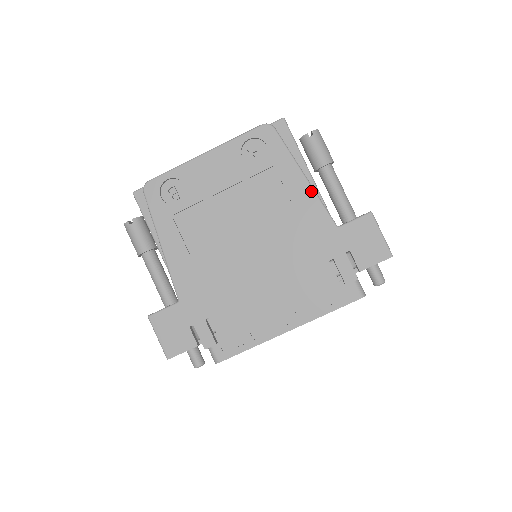
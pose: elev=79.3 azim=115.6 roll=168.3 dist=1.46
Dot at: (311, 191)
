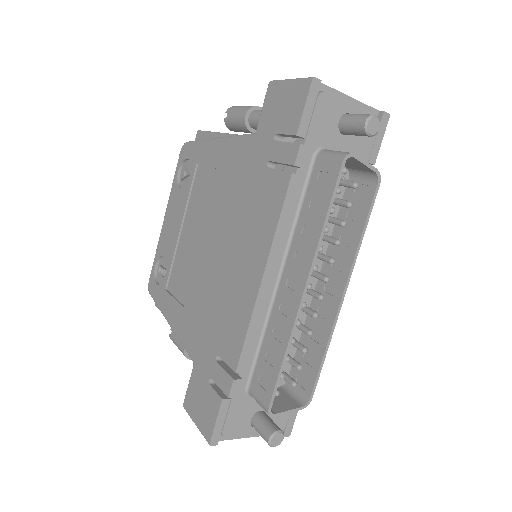
Dot at: (223, 141)
